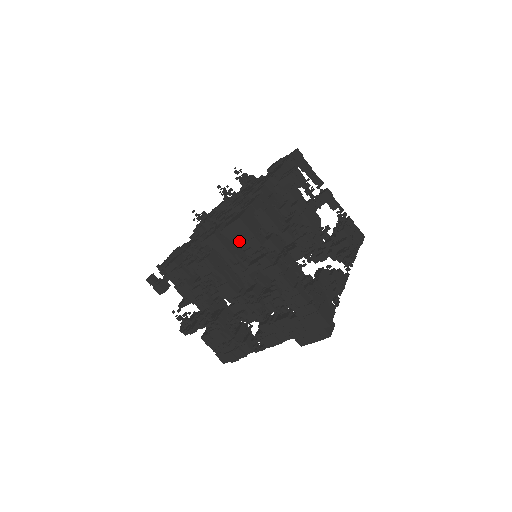
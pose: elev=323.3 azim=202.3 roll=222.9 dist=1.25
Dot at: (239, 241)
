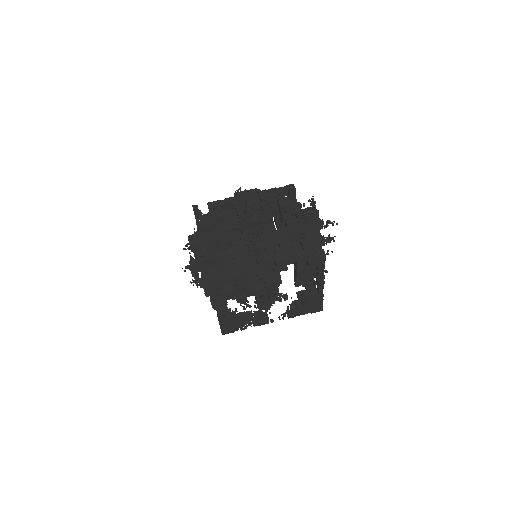
Dot at: occluded
